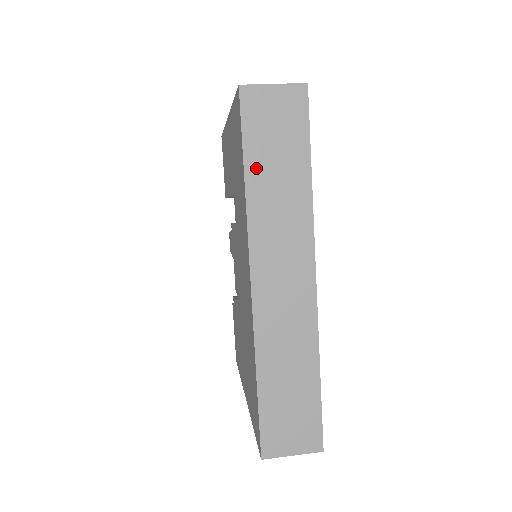
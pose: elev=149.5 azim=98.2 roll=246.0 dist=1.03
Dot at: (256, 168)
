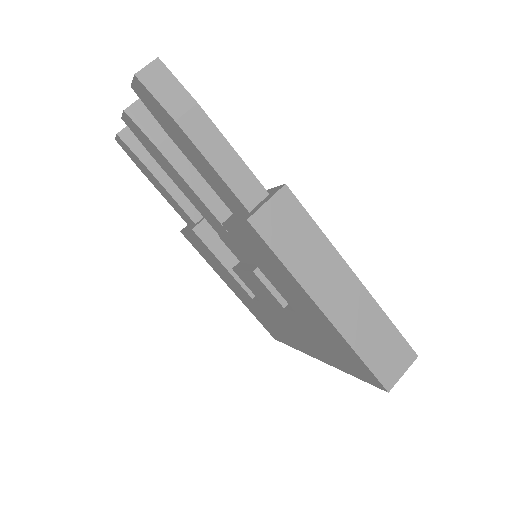
Dot at: occluded
